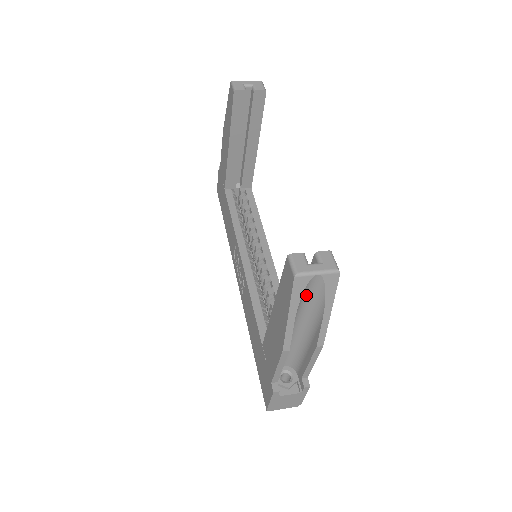
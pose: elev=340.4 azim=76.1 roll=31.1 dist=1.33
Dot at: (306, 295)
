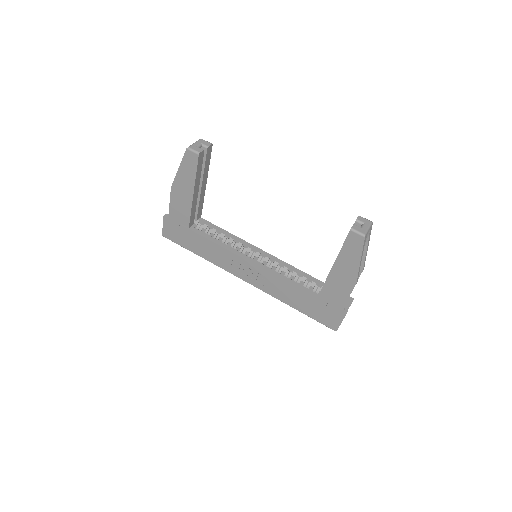
Dot at: occluded
